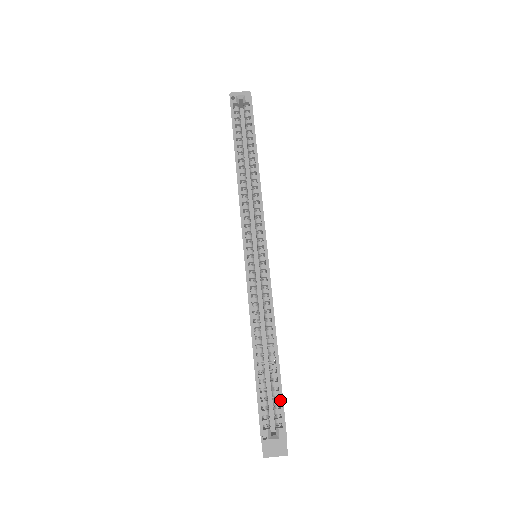
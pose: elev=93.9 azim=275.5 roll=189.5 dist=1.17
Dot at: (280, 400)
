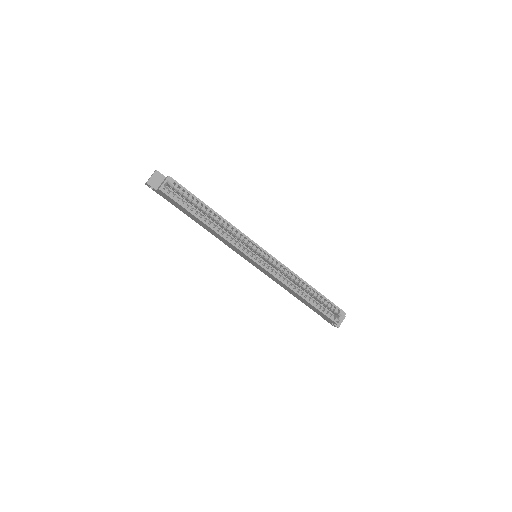
Dot at: (330, 303)
